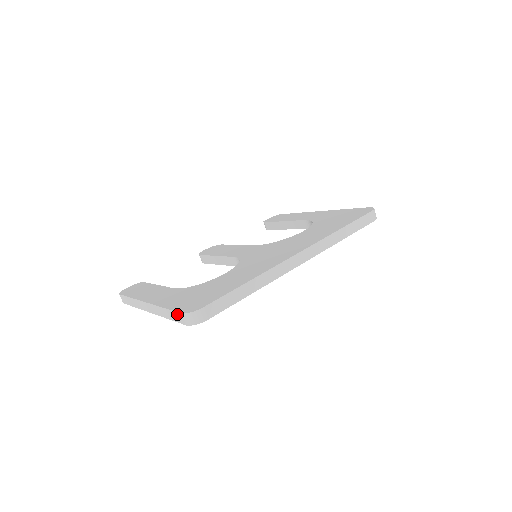
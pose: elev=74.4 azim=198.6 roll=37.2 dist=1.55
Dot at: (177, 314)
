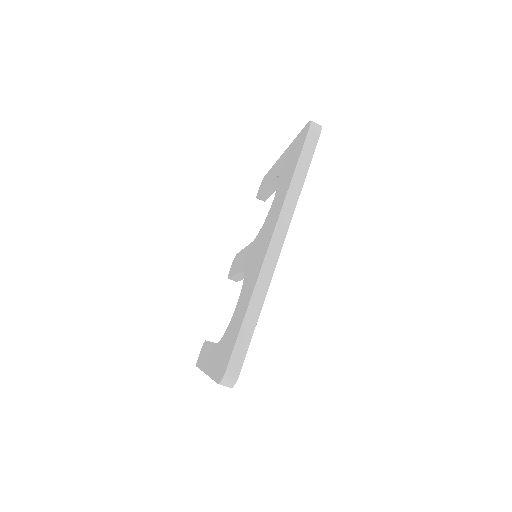
Dot at: occluded
